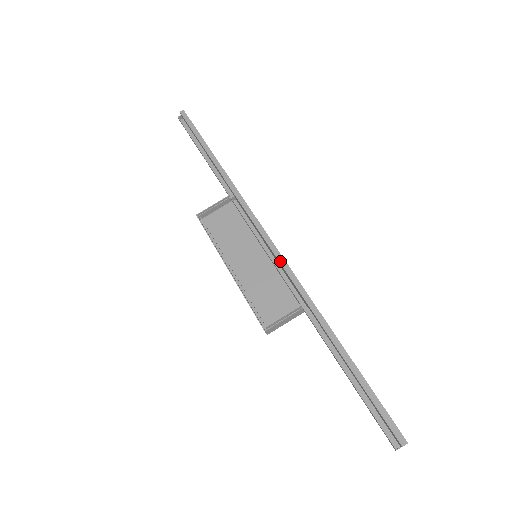
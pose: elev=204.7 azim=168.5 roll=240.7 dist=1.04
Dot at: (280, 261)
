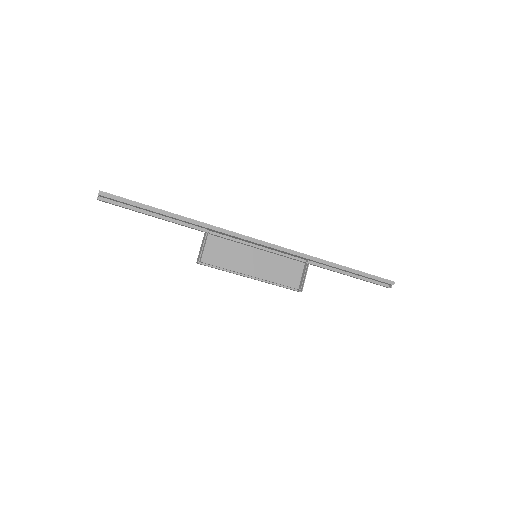
Dot at: (279, 249)
